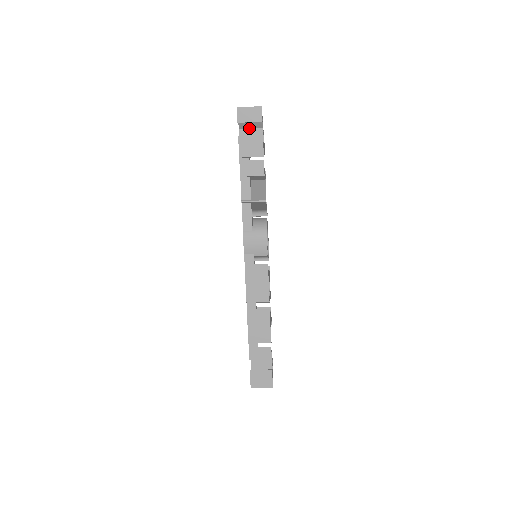
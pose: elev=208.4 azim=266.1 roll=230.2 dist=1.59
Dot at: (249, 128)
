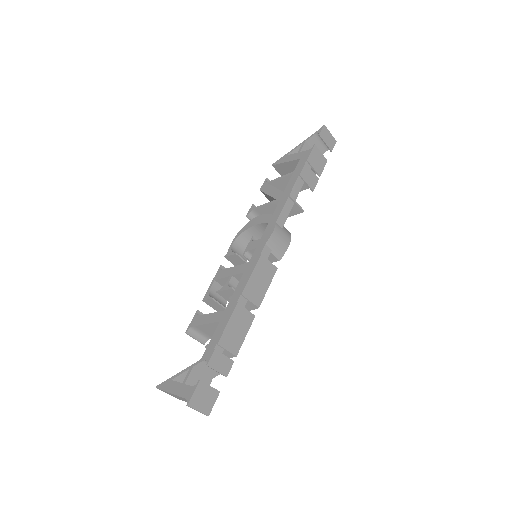
Dot at: occluded
